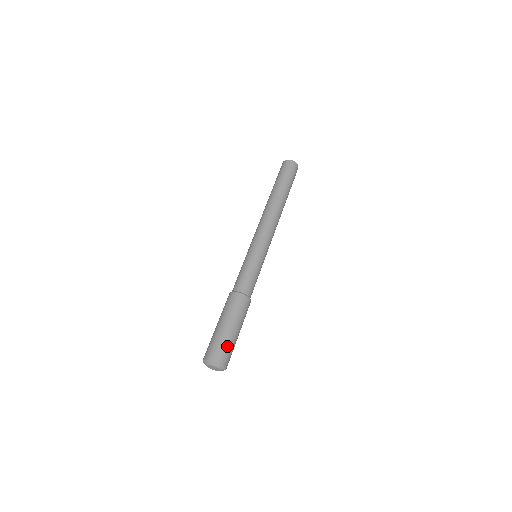
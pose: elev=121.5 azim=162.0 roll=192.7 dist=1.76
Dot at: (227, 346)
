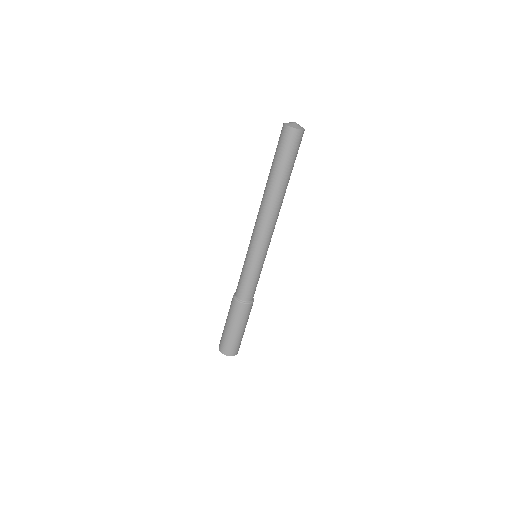
Dot at: (239, 343)
